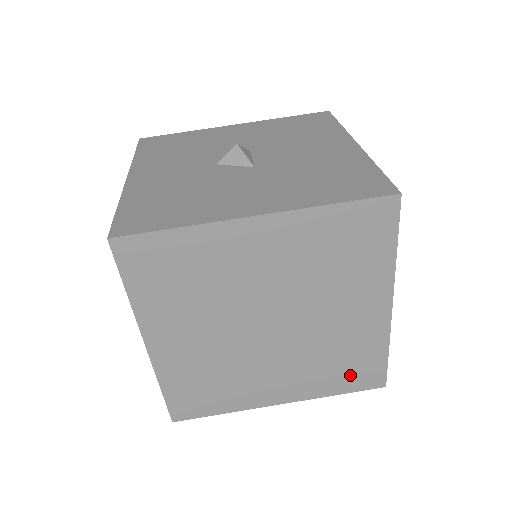
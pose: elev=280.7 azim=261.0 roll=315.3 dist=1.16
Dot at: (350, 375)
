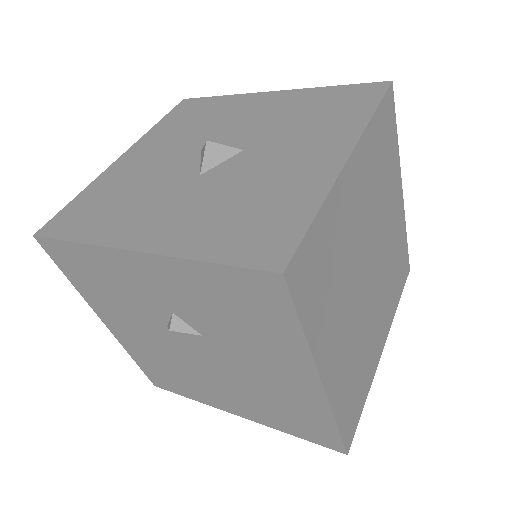
Dot at: (399, 277)
